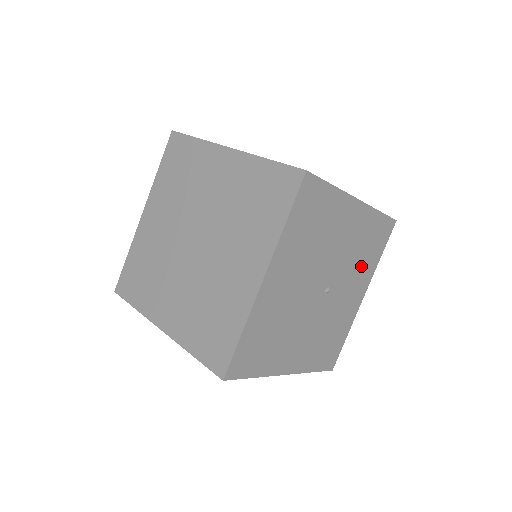
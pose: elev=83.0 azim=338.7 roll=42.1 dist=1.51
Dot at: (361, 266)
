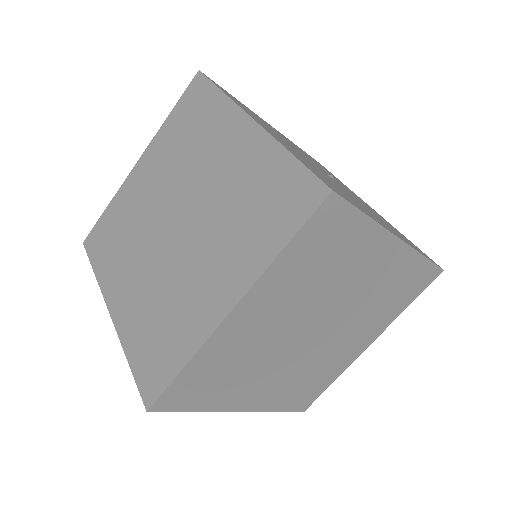
Dot at: occluded
